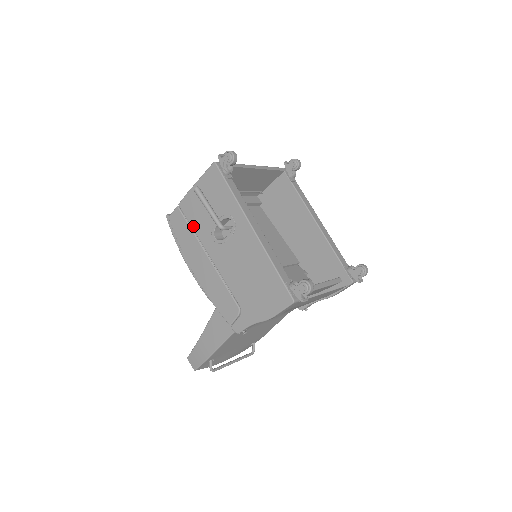
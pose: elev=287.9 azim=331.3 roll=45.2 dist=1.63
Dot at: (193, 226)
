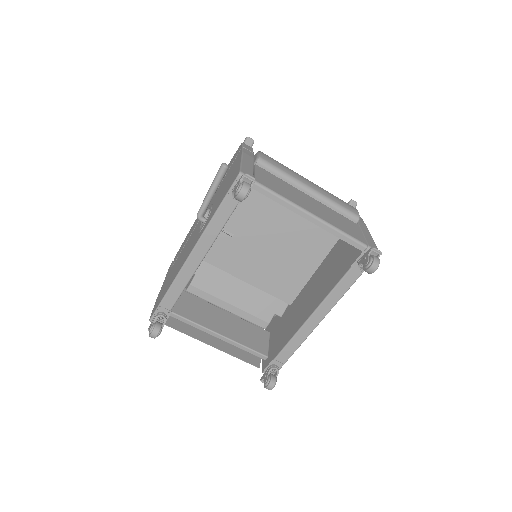
Dot at: occluded
